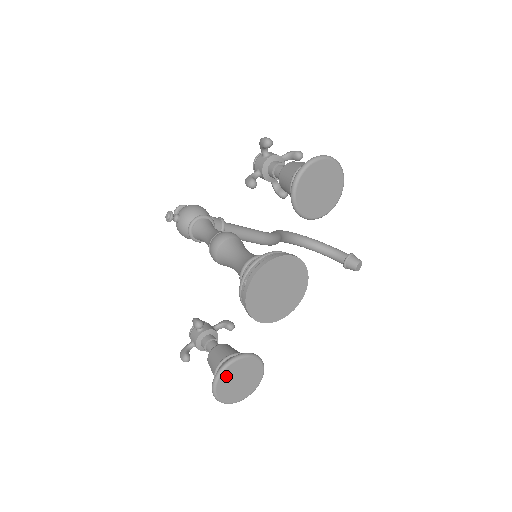
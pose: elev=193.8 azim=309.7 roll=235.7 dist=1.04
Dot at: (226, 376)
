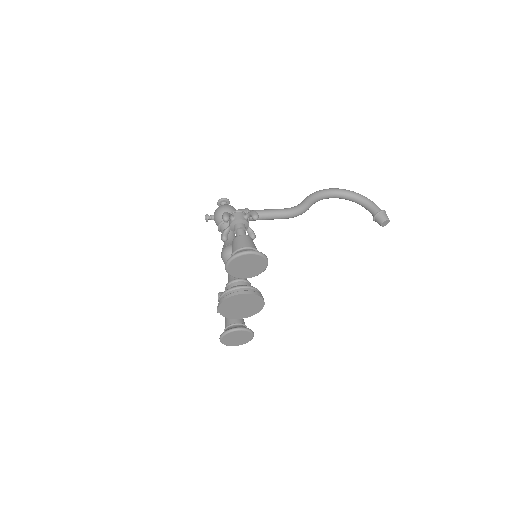
Dot at: (226, 338)
